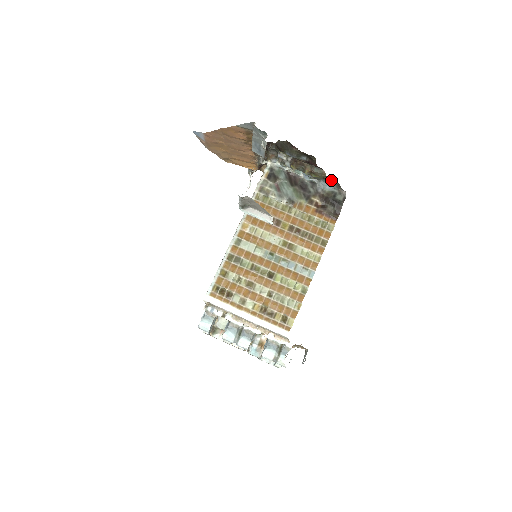
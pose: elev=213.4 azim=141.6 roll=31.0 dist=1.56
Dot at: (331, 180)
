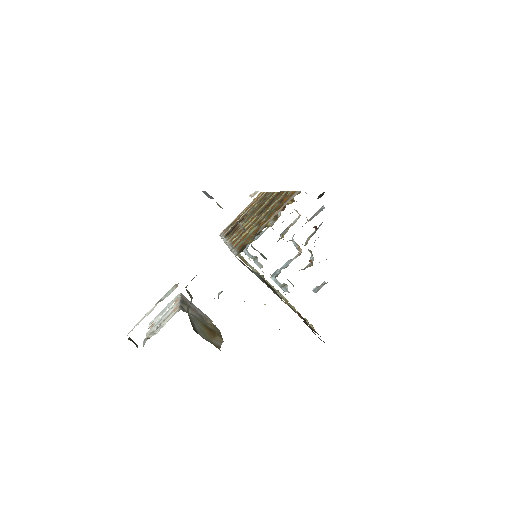
Dot at: occluded
